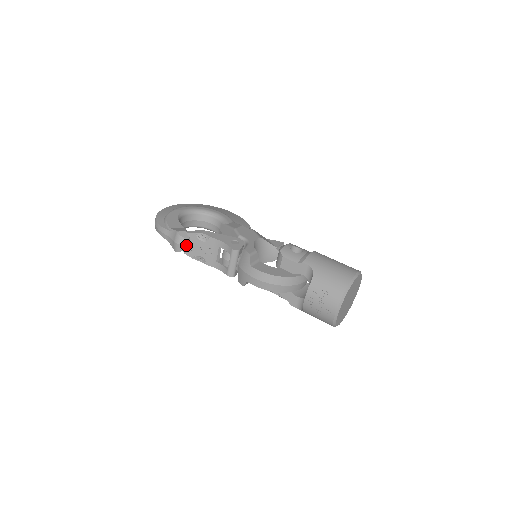
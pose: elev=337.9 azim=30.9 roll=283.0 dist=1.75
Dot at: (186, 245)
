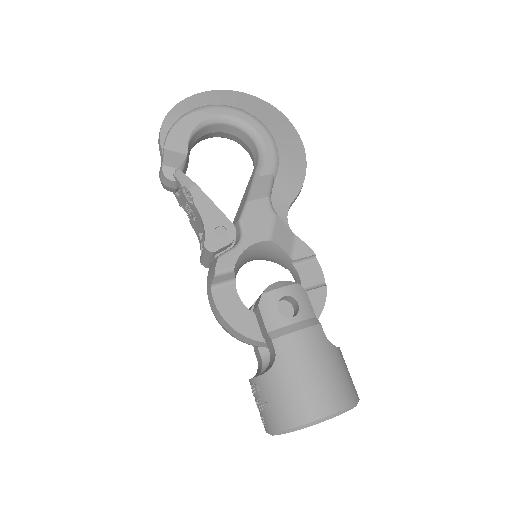
Dot at: (171, 187)
